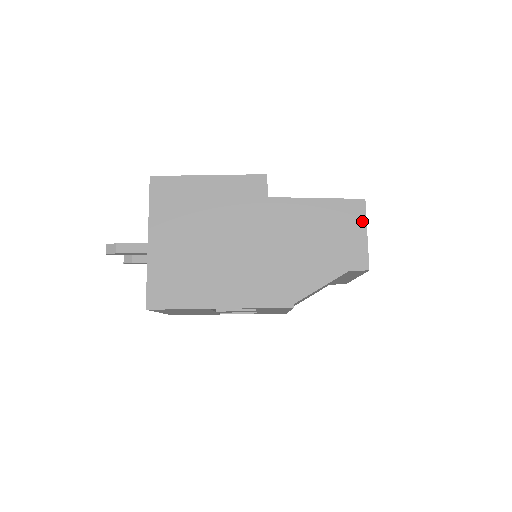
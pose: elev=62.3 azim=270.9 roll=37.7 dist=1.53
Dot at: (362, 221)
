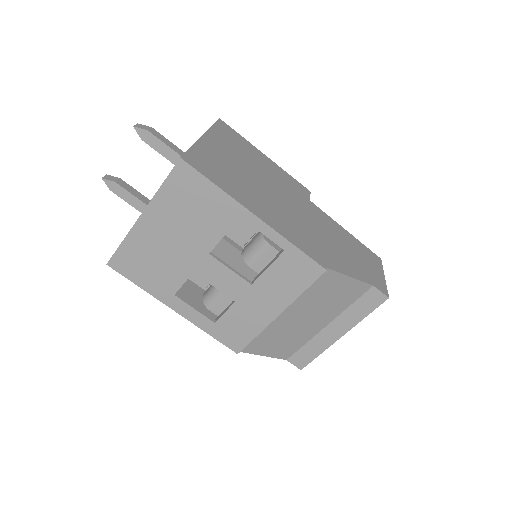
Dot at: (380, 267)
